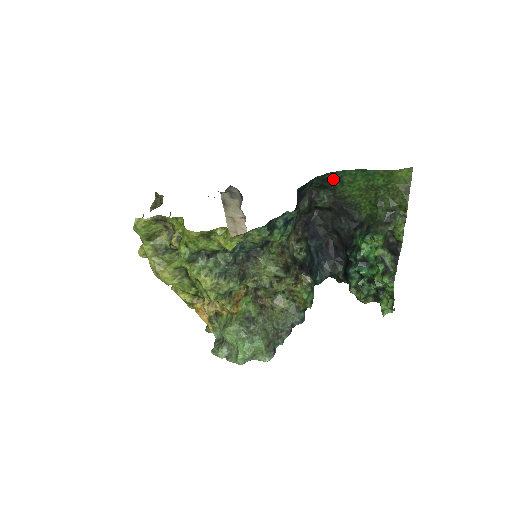
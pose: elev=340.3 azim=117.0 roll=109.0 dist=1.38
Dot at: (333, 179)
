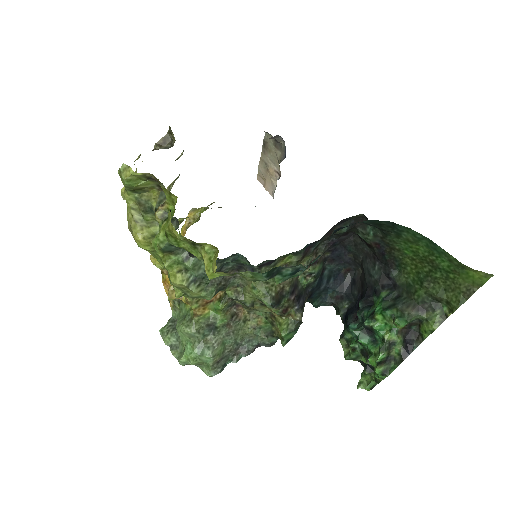
Dot at: (390, 227)
